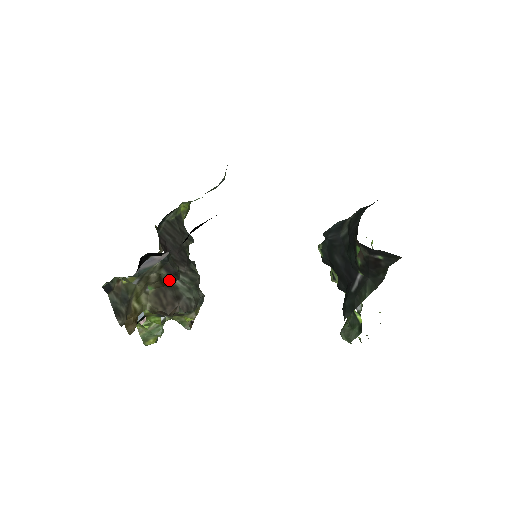
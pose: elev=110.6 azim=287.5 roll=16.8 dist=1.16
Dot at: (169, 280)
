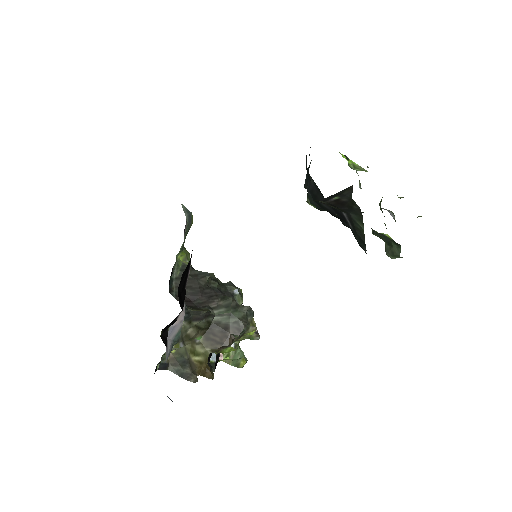
Dot at: (206, 323)
